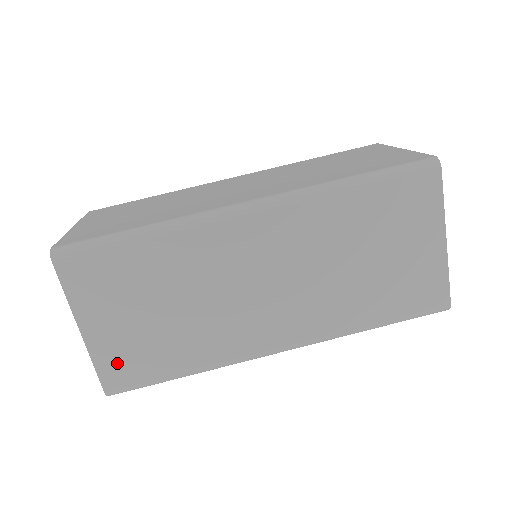
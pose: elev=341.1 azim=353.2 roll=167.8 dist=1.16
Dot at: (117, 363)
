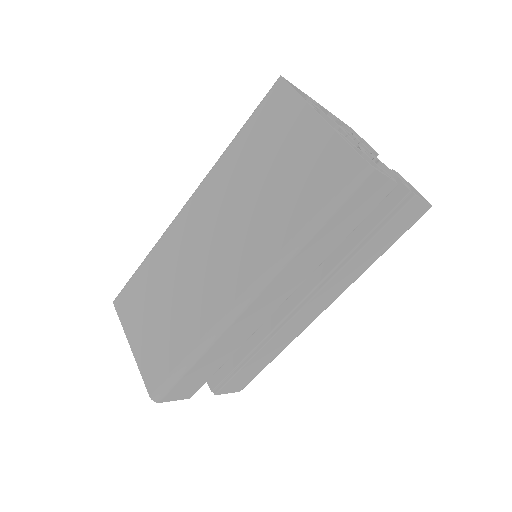
Dot at: (151, 365)
